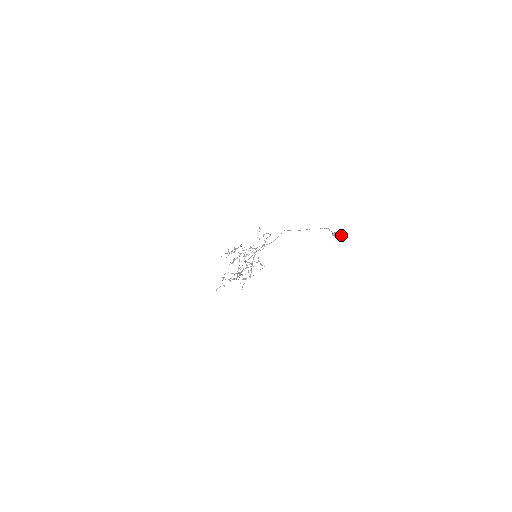
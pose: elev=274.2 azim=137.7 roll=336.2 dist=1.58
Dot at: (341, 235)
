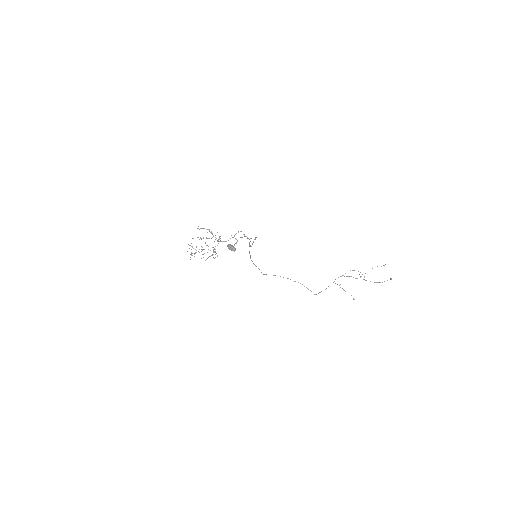
Dot at: (233, 250)
